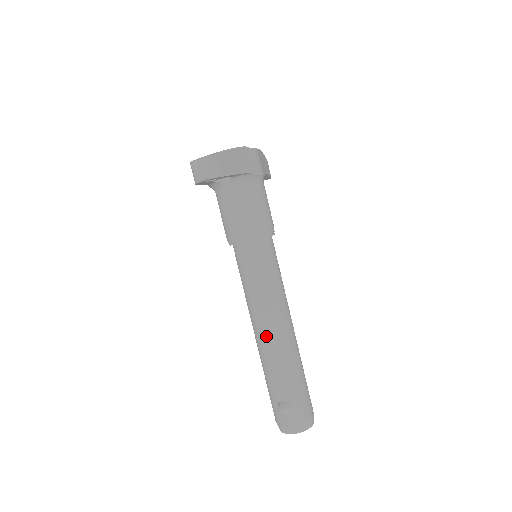
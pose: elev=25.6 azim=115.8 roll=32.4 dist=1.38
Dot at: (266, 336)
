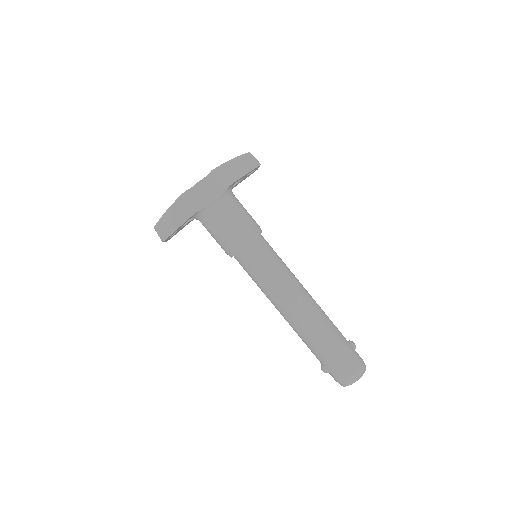
Dot at: (285, 319)
